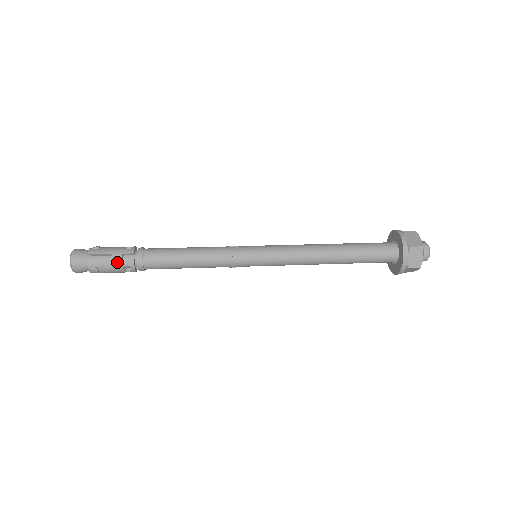
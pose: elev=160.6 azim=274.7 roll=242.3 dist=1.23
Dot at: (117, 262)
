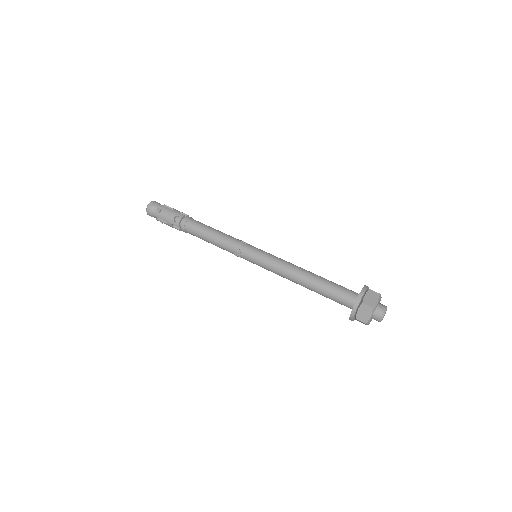
Dot at: (171, 226)
